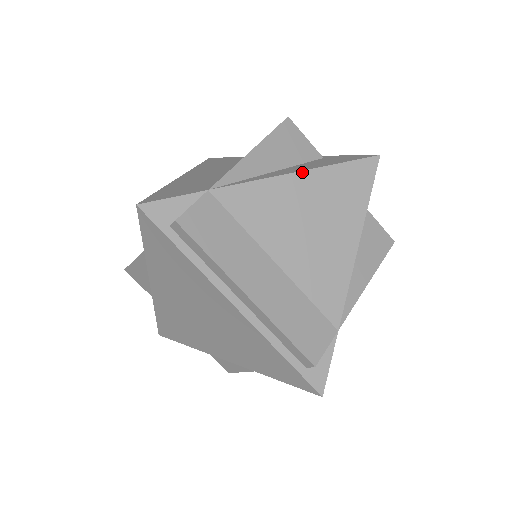
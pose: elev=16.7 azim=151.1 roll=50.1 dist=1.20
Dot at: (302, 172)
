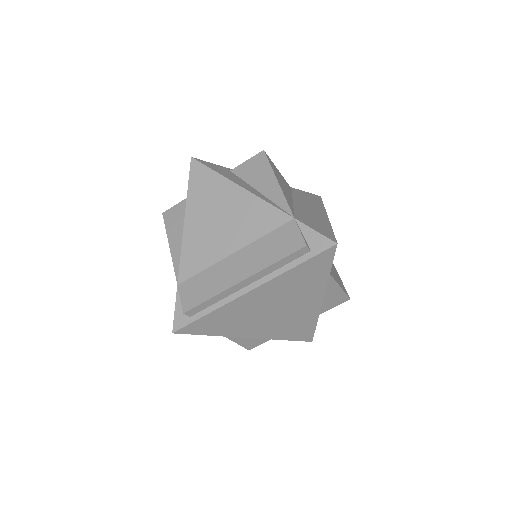
Dot at: (185, 218)
